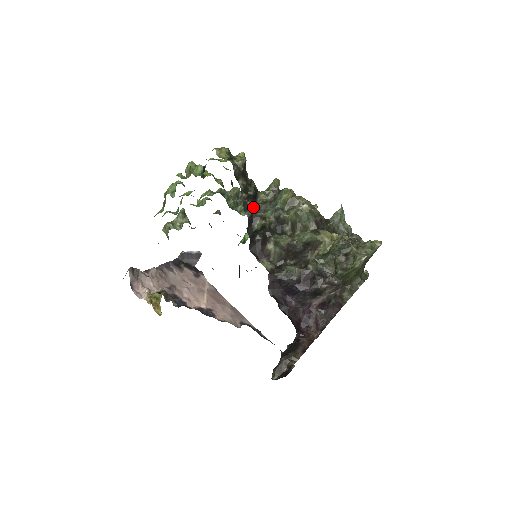
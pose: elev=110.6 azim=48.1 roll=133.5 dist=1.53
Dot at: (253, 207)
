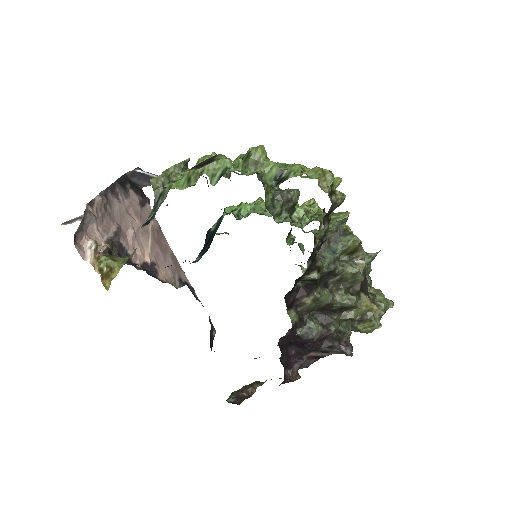
Dot at: (316, 254)
